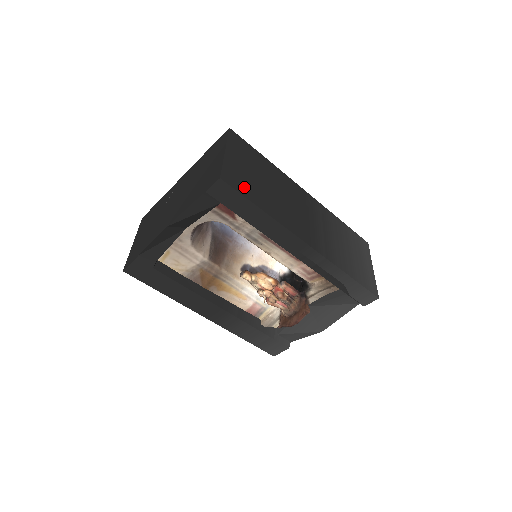
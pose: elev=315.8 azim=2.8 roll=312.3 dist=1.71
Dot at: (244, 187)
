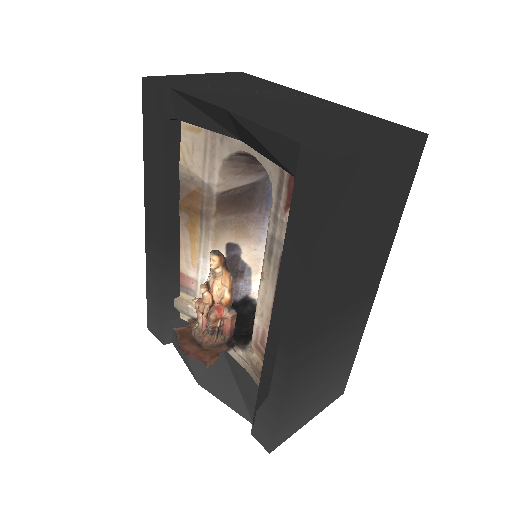
Dot at: (339, 205)
